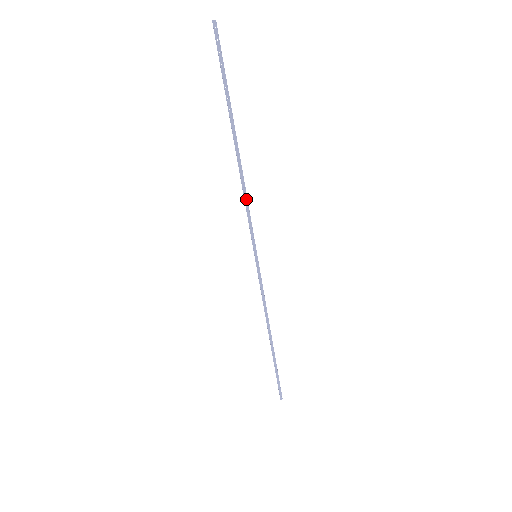
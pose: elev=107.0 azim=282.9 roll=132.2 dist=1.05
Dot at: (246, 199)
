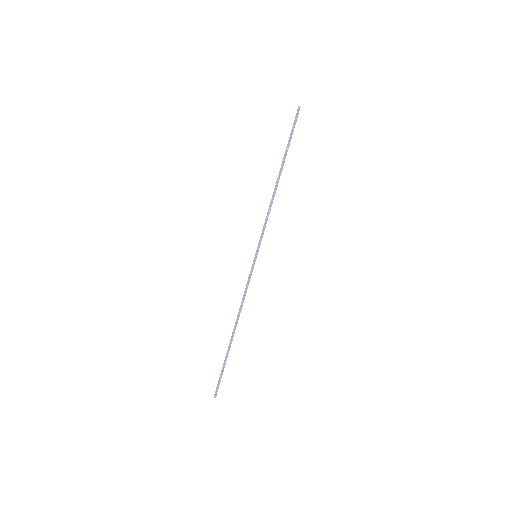
Dot at: (269, 212)
